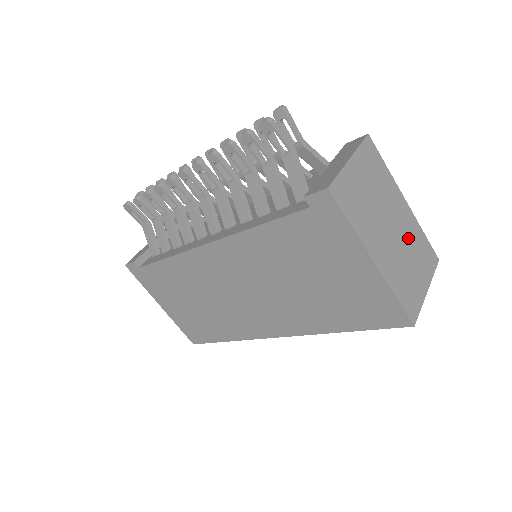
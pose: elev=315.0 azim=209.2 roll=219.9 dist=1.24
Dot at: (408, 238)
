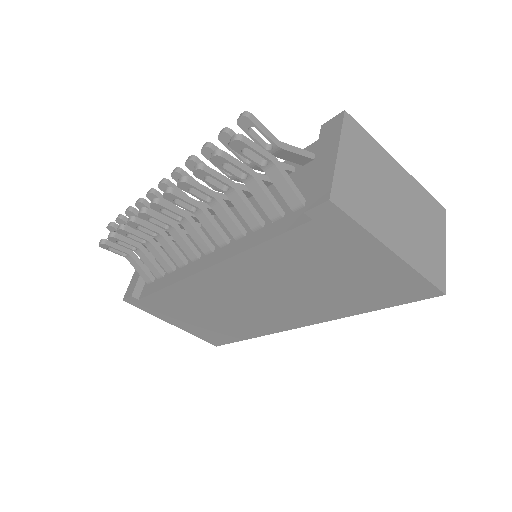
Dot at: (414, 205)
